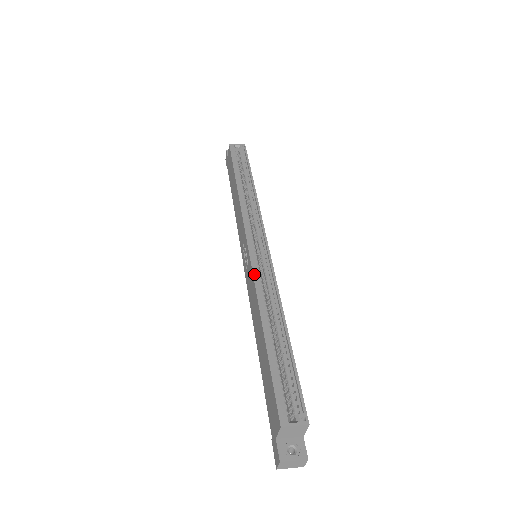
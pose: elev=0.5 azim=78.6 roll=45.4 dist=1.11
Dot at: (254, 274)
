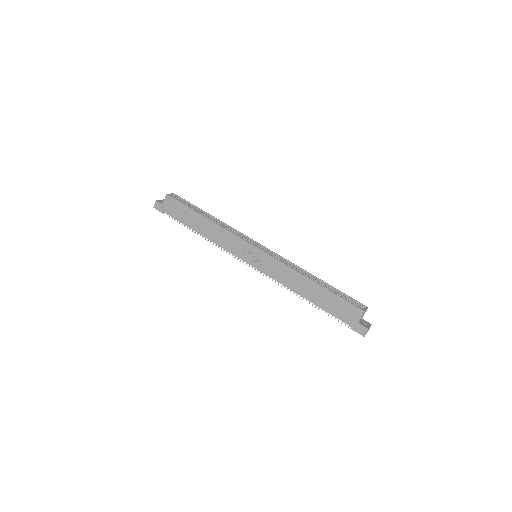
Dot at: occluded
